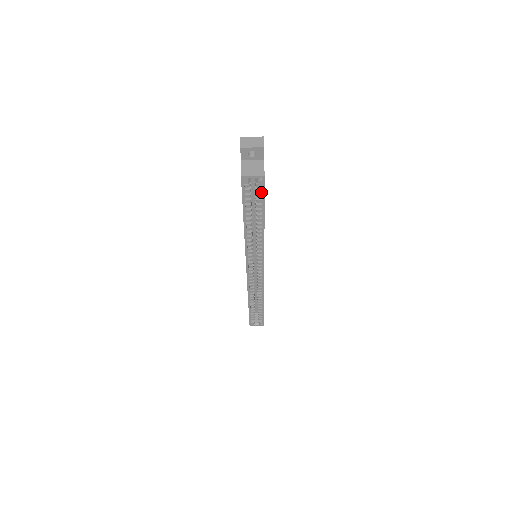
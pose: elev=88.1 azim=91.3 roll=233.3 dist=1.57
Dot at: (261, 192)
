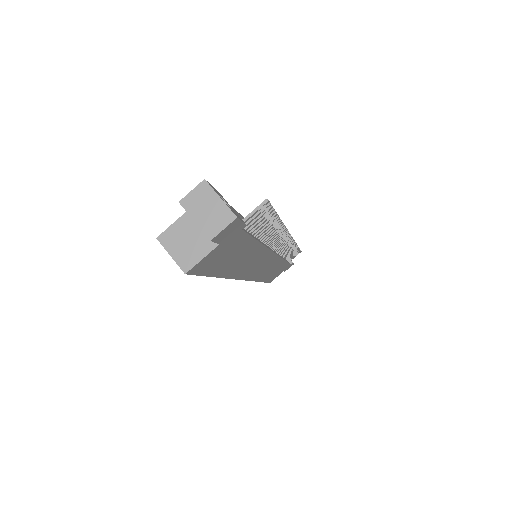
Dot at: occluded
